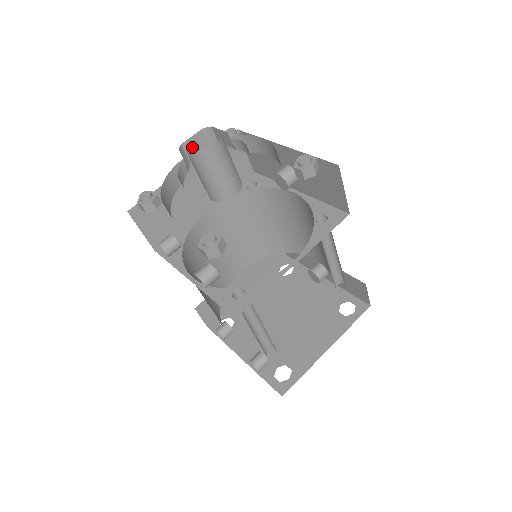
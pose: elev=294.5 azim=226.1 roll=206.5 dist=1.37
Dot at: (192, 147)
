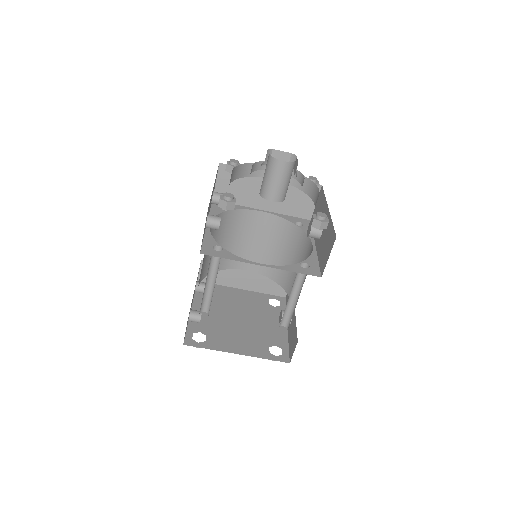
Dot at: (278, 157)
